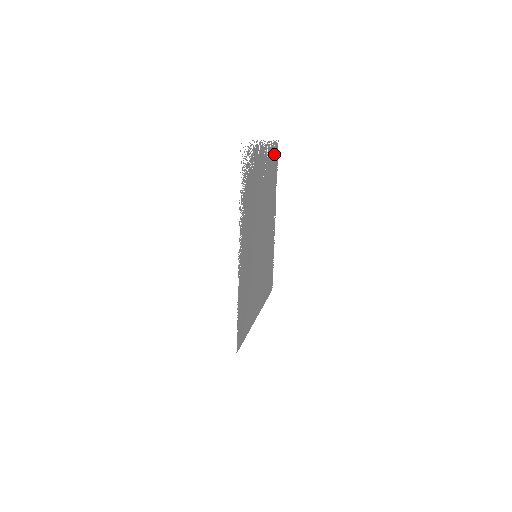
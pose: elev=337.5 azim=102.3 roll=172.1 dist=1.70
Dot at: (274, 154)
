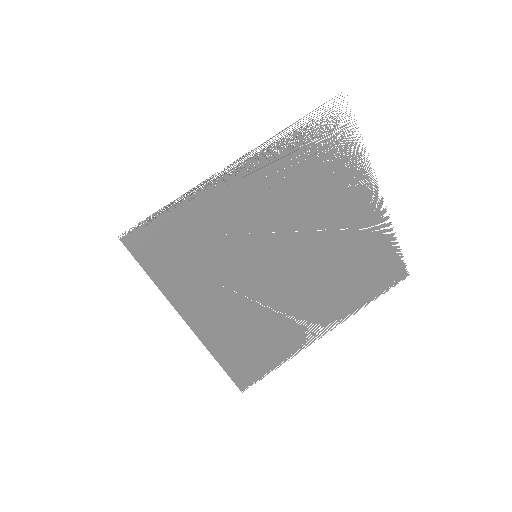
Dot at: (389, 265)
